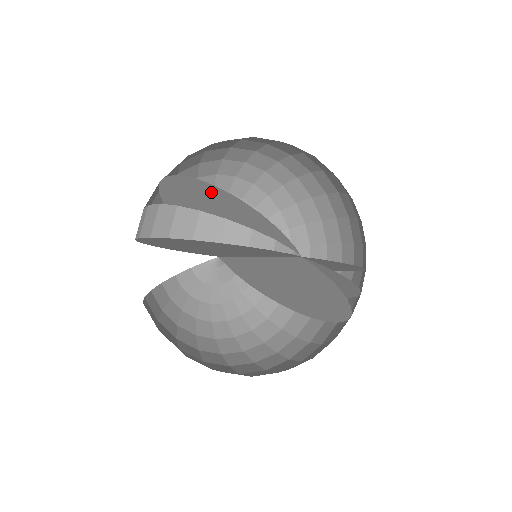
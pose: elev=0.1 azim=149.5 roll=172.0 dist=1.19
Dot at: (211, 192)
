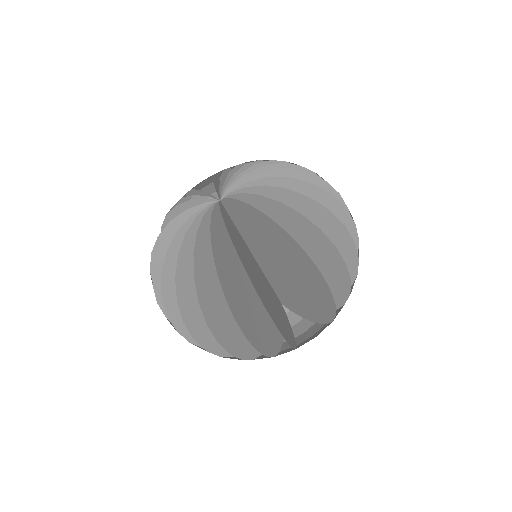
Dot at: occluded
